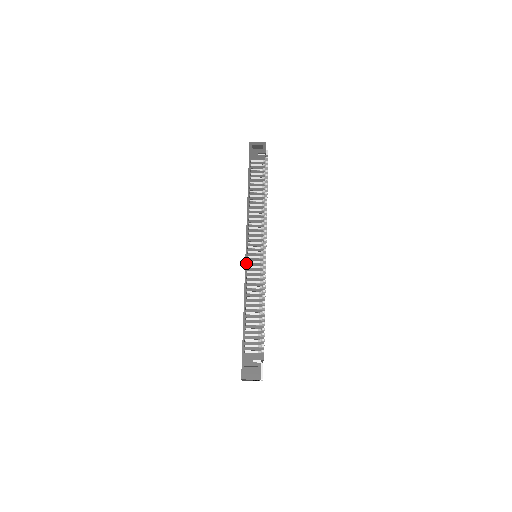
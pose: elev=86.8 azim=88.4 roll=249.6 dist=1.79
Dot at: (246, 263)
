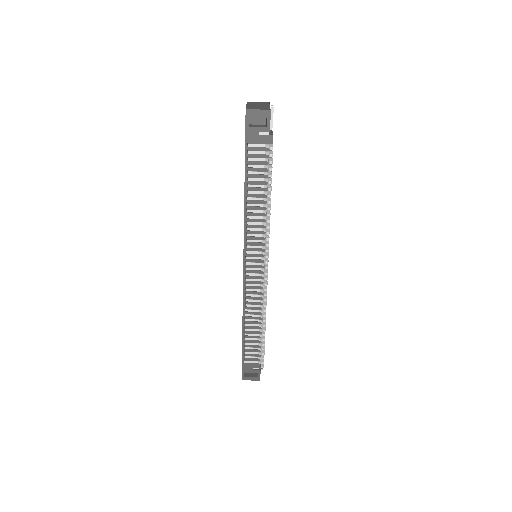
Dot at: (244, 278)
